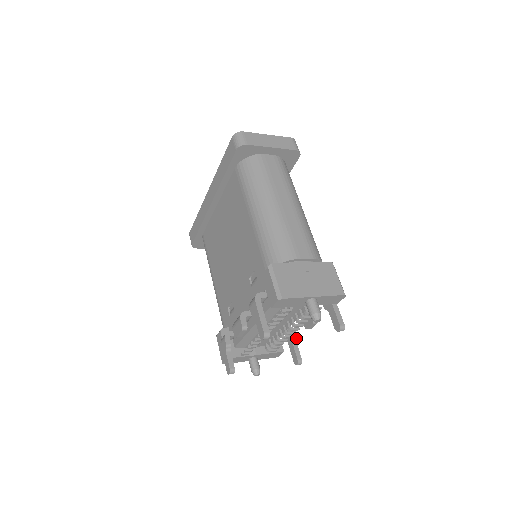
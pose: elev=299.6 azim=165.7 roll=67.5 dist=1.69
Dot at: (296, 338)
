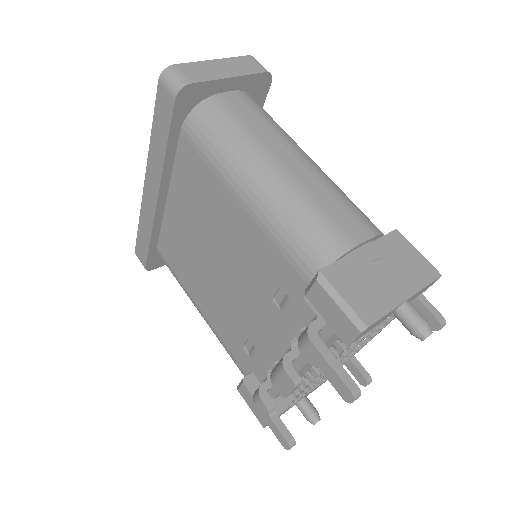
Dot at: occluded
